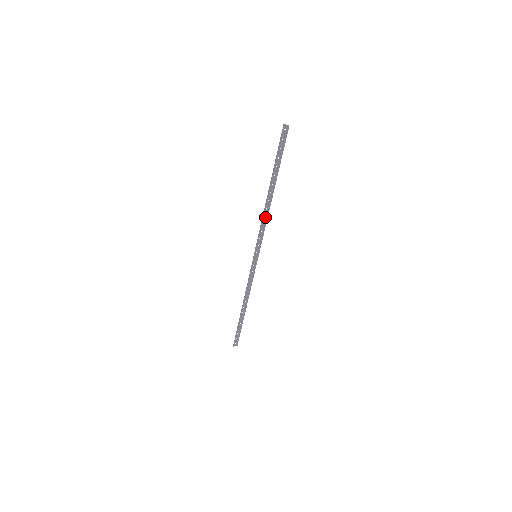
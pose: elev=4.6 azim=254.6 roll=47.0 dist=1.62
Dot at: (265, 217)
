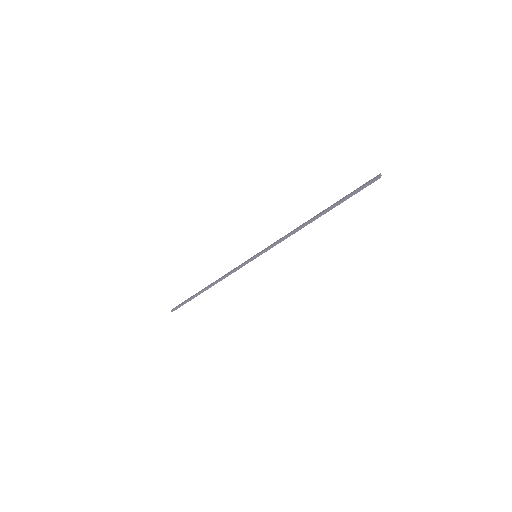
Dot at: (292, 232)
